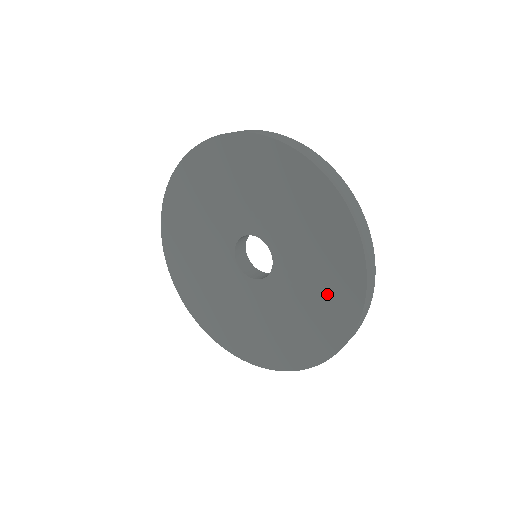
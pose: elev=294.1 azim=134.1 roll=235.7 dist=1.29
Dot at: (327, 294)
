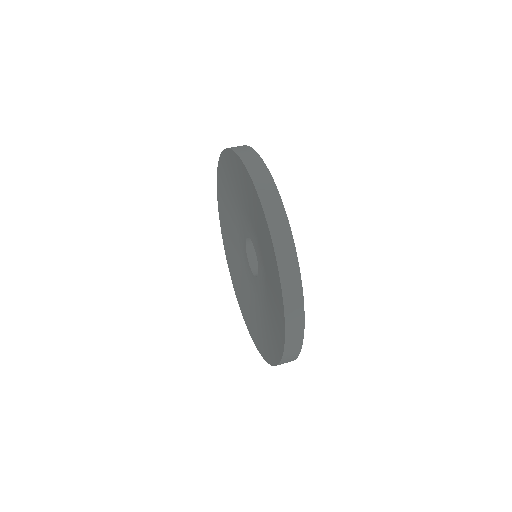
Dot at: (274, 321)
